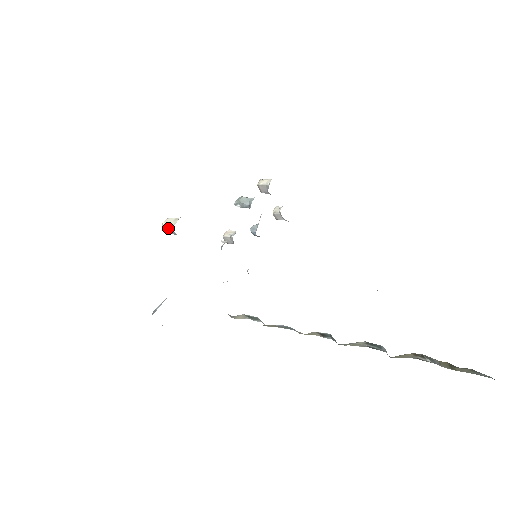
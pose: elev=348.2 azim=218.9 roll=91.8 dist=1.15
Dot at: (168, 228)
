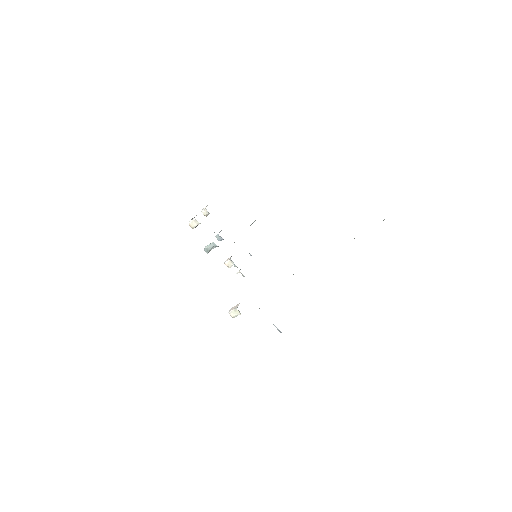
Dot at: occluded
